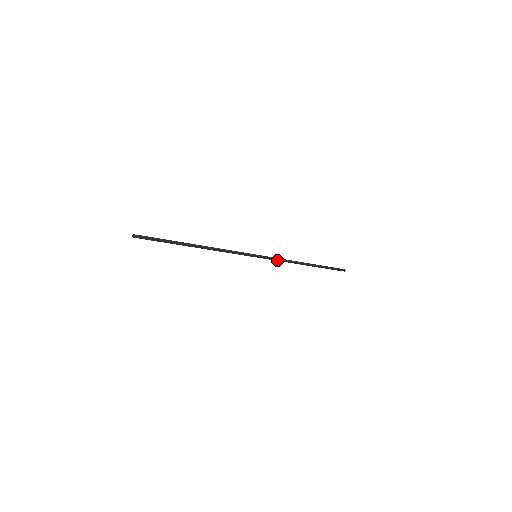
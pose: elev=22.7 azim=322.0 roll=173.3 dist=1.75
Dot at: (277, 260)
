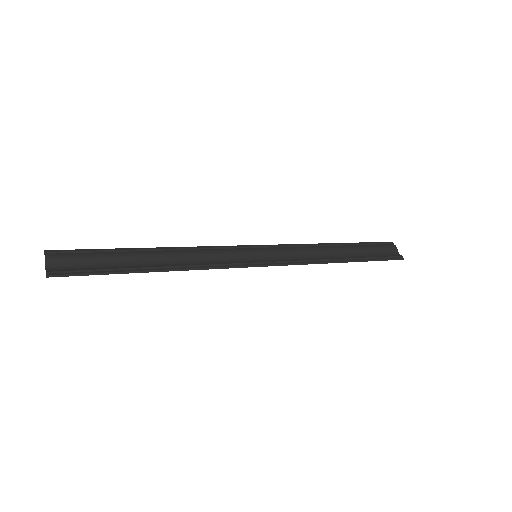
Dot at: (288, 263)
